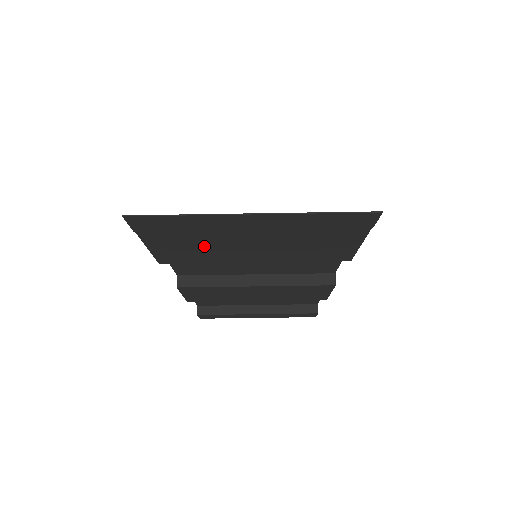
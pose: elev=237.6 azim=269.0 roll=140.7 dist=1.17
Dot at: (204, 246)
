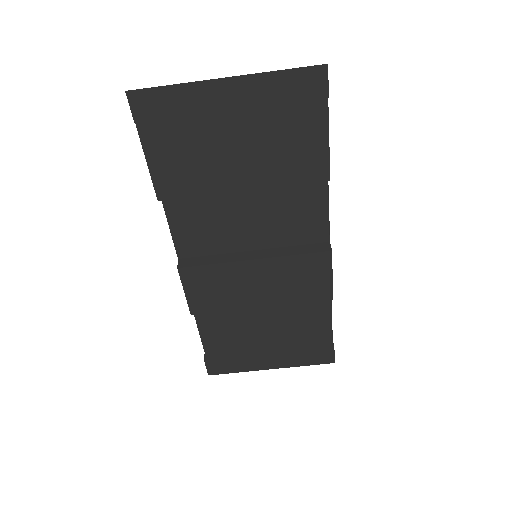
Dot at: (194, 153)
